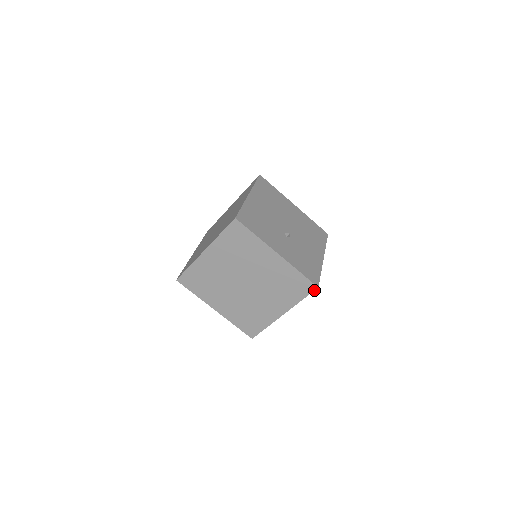
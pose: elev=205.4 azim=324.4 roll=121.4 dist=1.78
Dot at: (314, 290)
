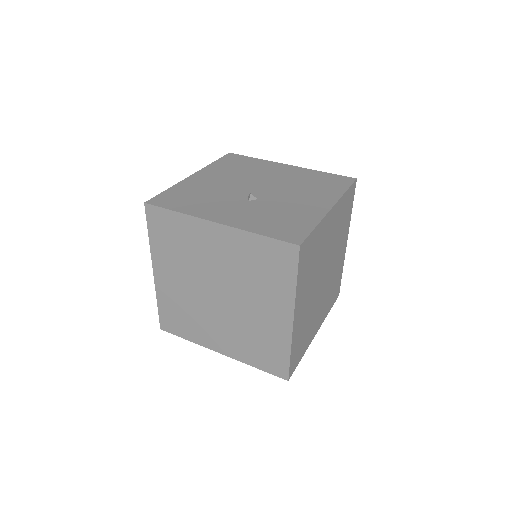
Dot at: (298, 254)
